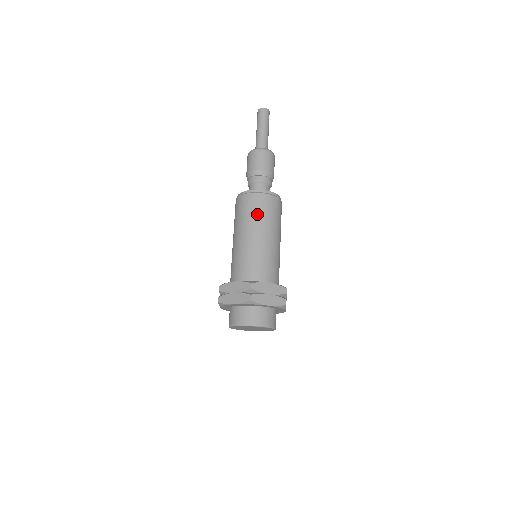
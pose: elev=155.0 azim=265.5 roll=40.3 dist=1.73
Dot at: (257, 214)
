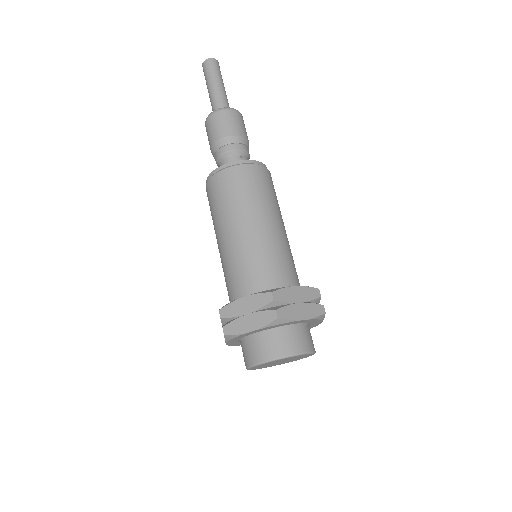
Dot at: (215, 207)
